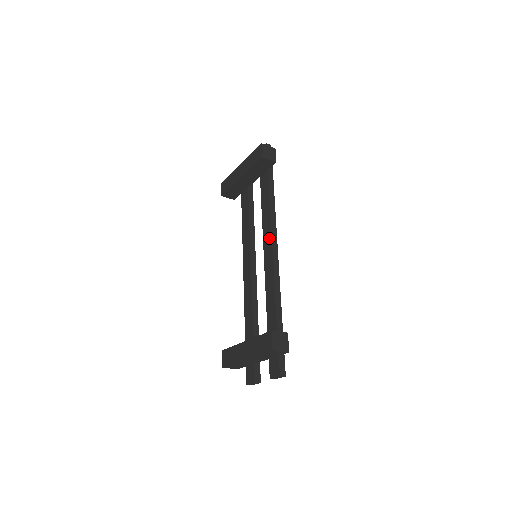
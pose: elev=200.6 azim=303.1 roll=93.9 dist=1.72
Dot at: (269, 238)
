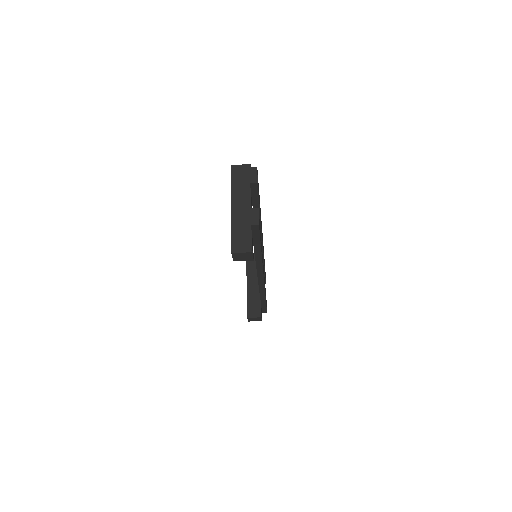
Dot at: occluded
